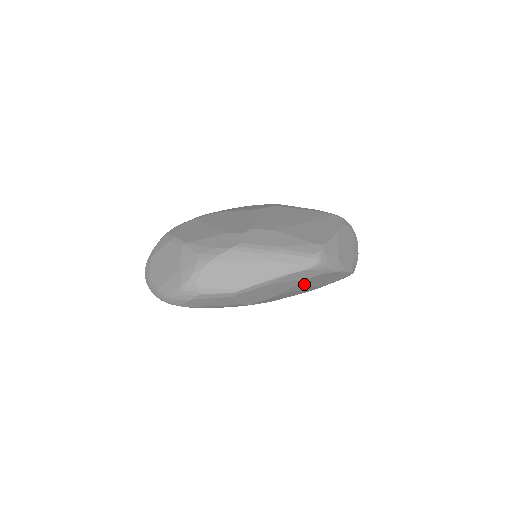
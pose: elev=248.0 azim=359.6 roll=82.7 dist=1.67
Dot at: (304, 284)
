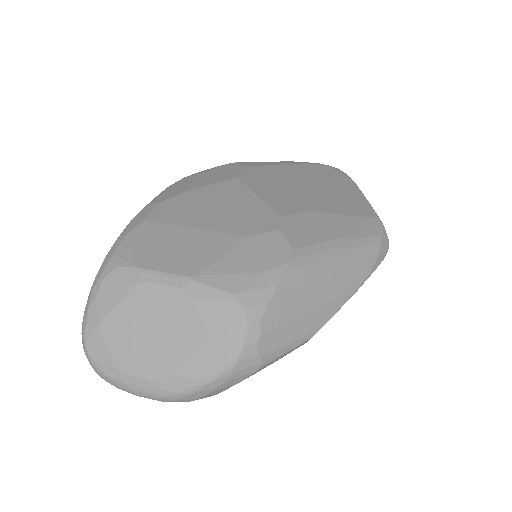
Dot at: occluded
